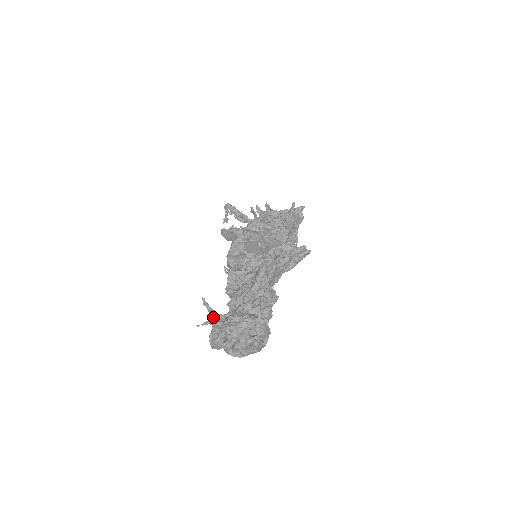
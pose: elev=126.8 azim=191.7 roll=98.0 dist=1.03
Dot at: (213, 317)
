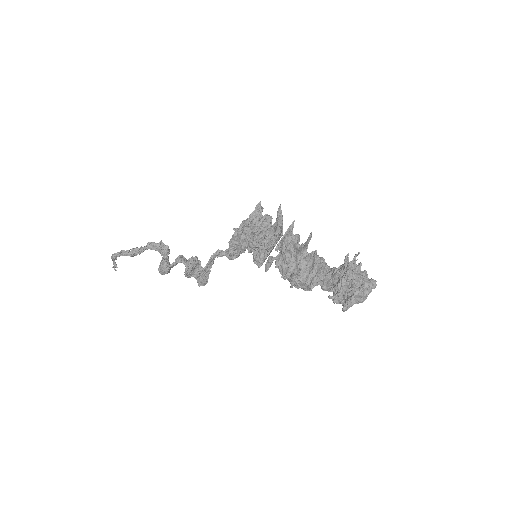
Dot at: (335, 299)
